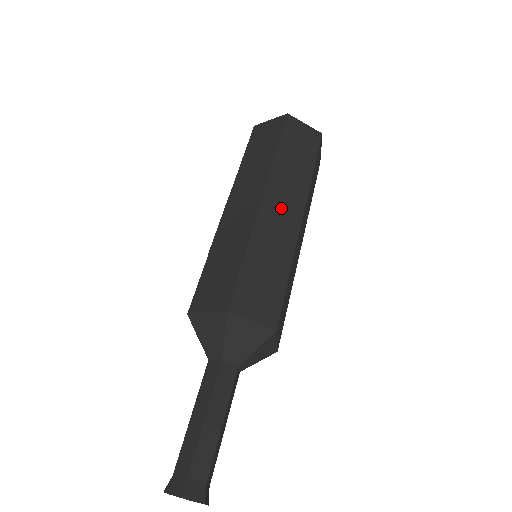
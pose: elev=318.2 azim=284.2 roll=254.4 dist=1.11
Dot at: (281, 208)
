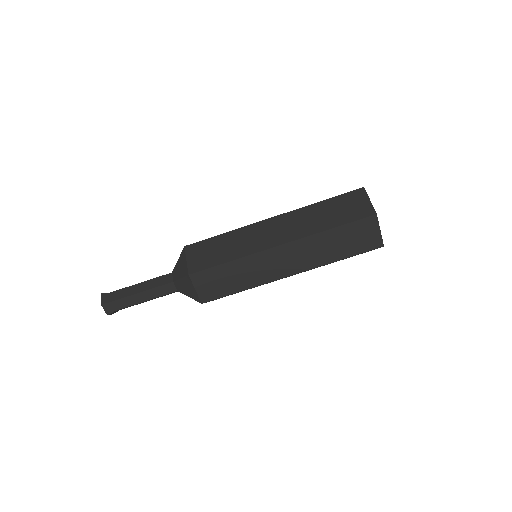
Dot at: (284, 260)
